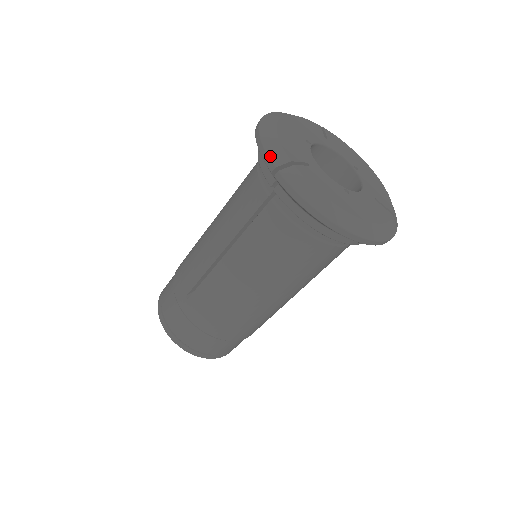
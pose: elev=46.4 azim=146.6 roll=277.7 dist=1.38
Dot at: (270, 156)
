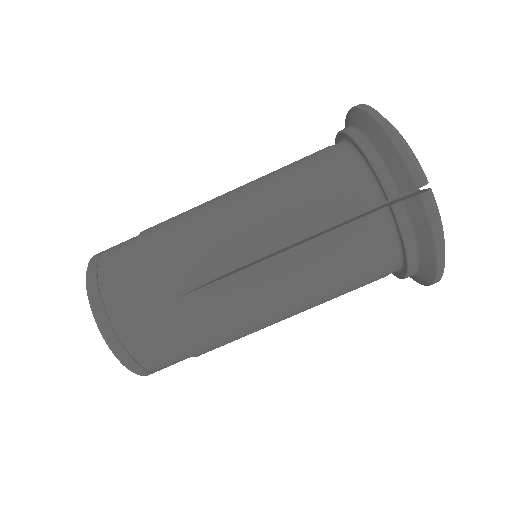
Dot at: (418, 169)
